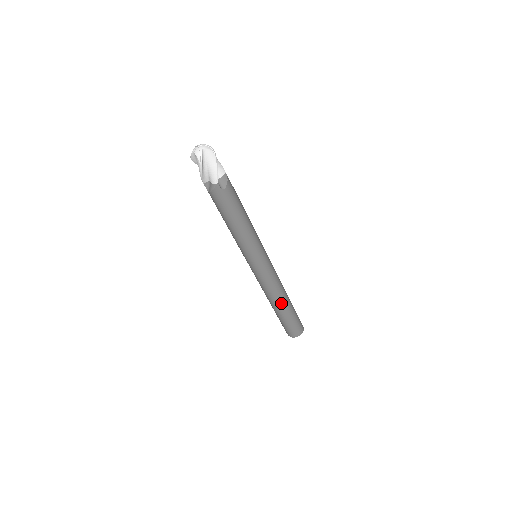
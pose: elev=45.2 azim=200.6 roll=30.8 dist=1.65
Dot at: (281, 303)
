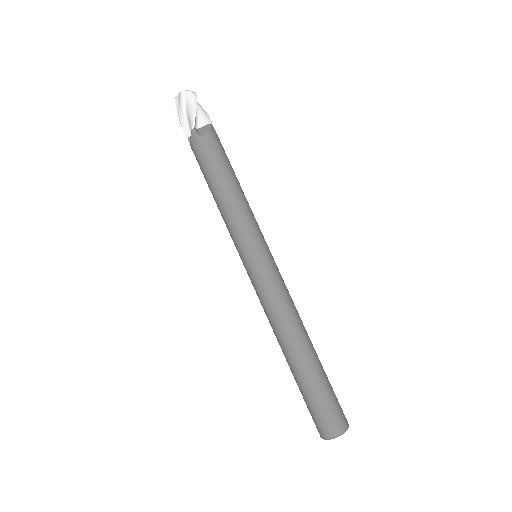
Dot at: (293, 347)
